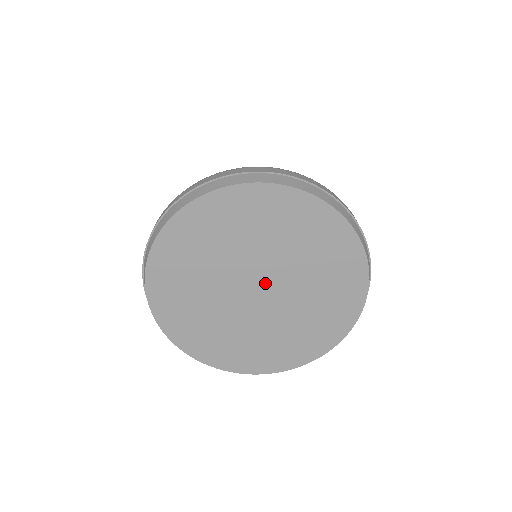
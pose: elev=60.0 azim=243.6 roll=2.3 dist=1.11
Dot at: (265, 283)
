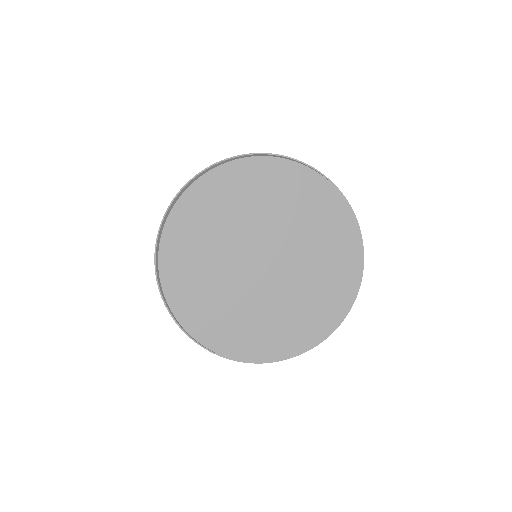
Dot at: (274, 260)
